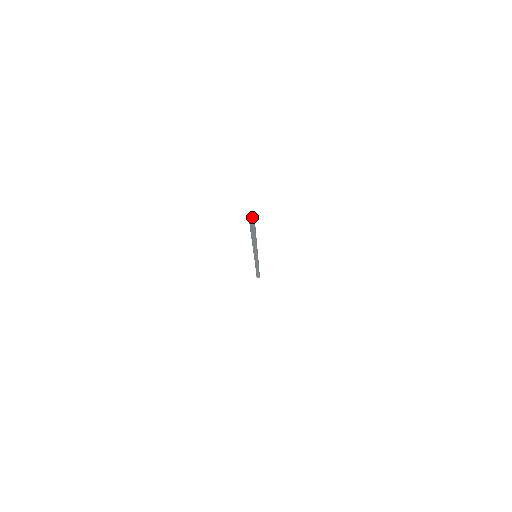
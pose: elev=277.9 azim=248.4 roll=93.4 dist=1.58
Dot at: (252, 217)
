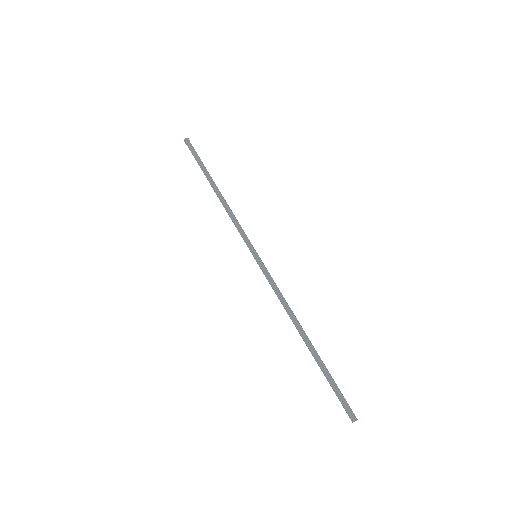
Dot at: occluded
